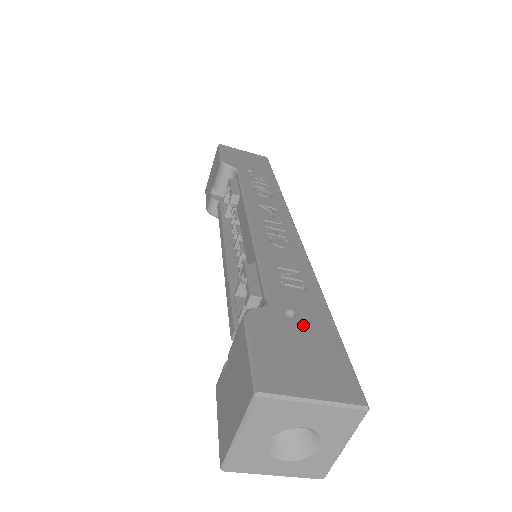
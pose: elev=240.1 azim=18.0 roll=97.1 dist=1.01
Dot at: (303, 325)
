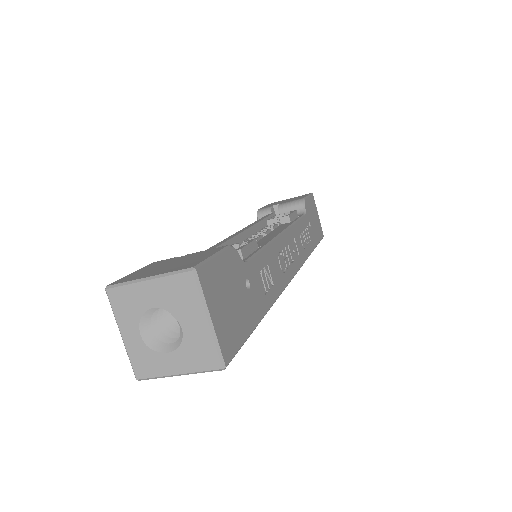
Dot at: (246, 297)
